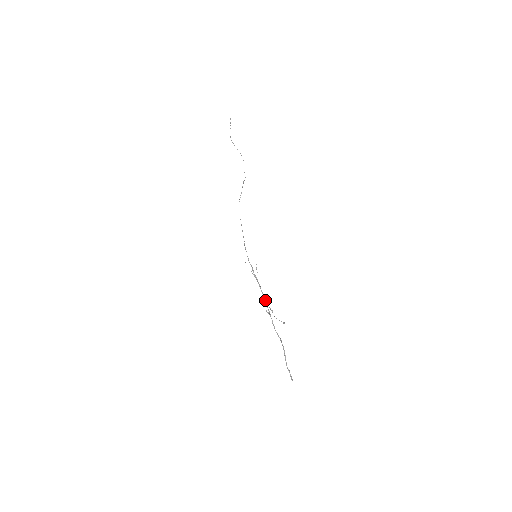
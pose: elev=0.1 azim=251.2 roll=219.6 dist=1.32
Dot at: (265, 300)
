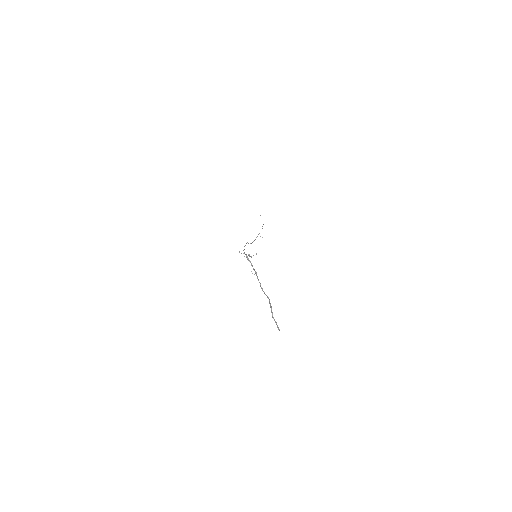
Dot at: (256, 273)
